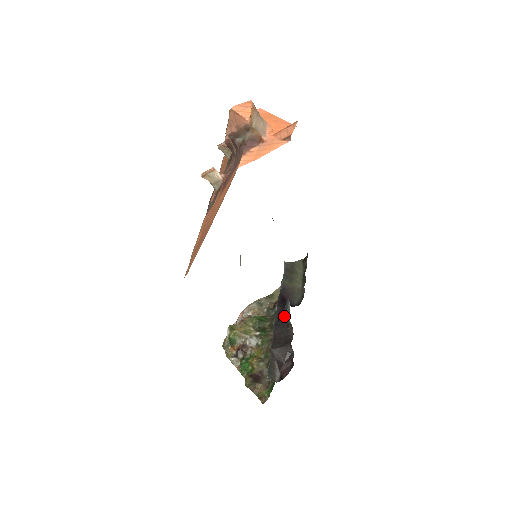
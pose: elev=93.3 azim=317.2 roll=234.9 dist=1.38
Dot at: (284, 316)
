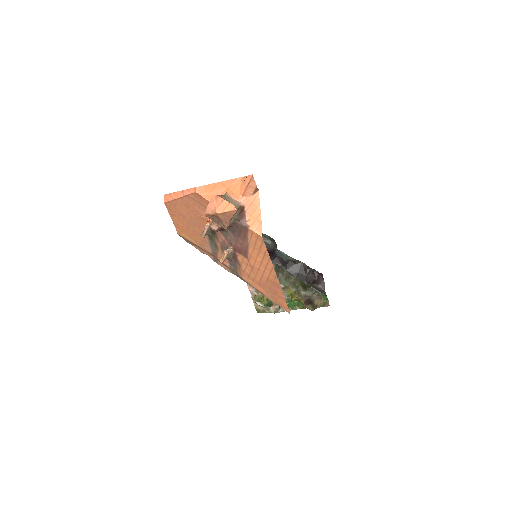
Dot at: (287, 261)
